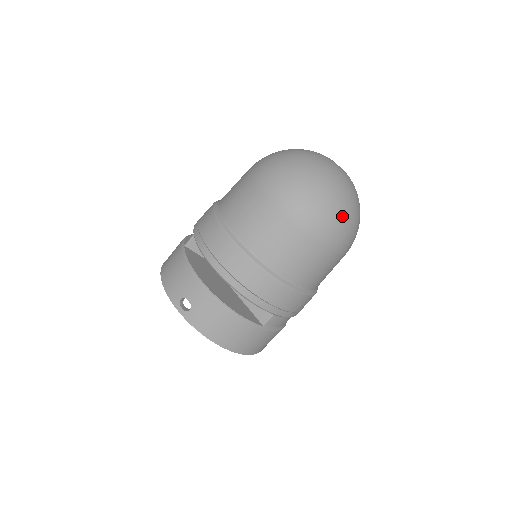
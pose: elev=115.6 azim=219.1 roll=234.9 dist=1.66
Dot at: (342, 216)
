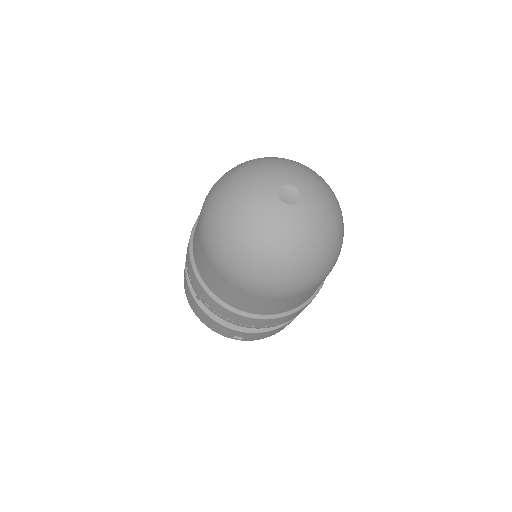
Dot at: (328, 257)
